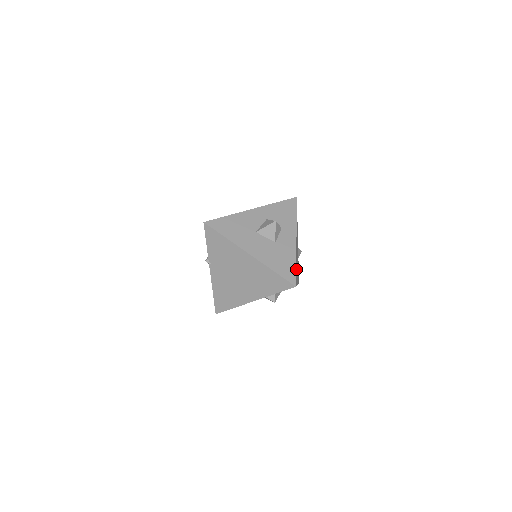
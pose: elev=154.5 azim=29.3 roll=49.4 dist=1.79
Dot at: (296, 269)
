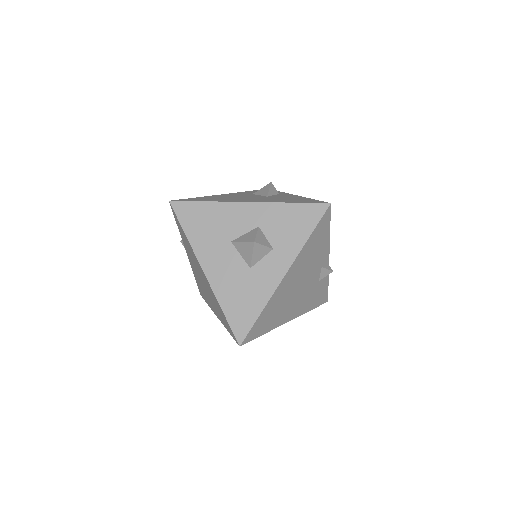
Dot at: (263, 317)
